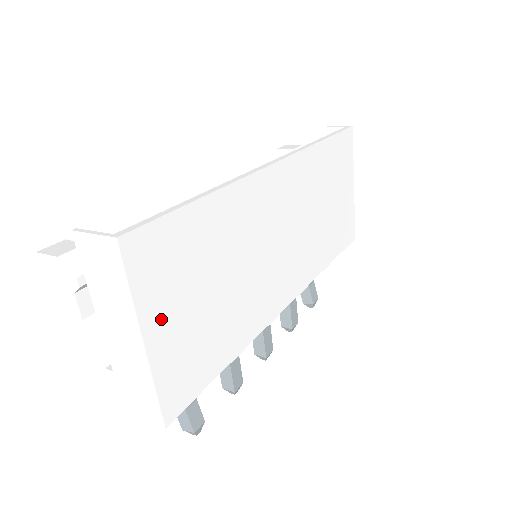
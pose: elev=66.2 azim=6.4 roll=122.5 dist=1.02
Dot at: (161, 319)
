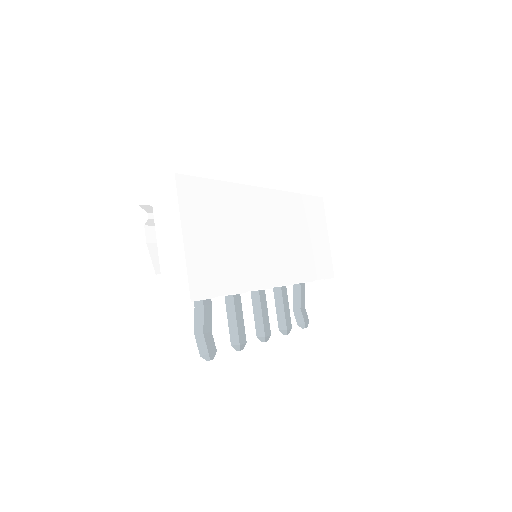
Dot at: (193, 231)
